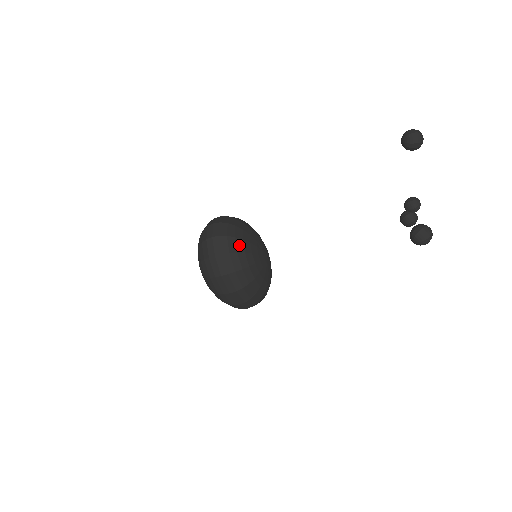
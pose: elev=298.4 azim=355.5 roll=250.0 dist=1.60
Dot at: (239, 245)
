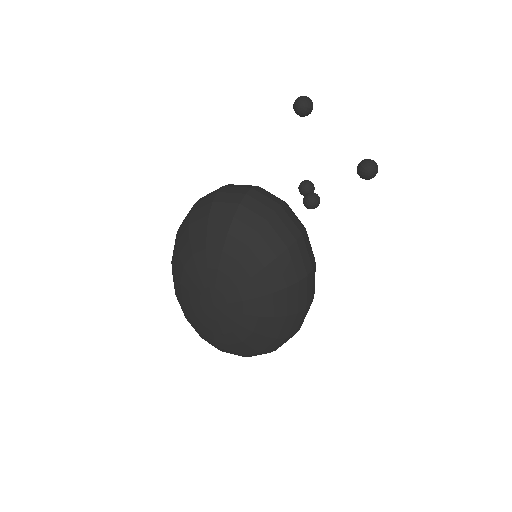
Dot at: occluded
